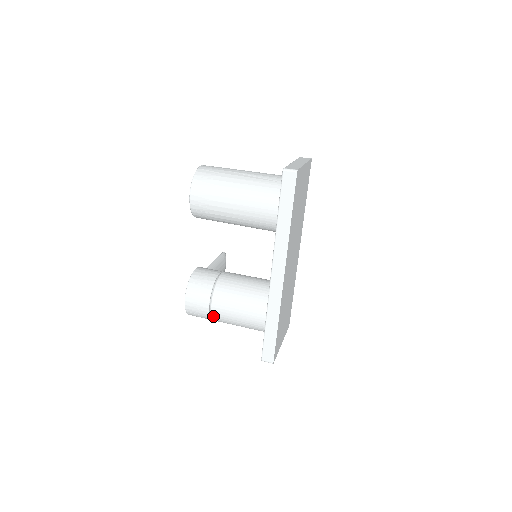
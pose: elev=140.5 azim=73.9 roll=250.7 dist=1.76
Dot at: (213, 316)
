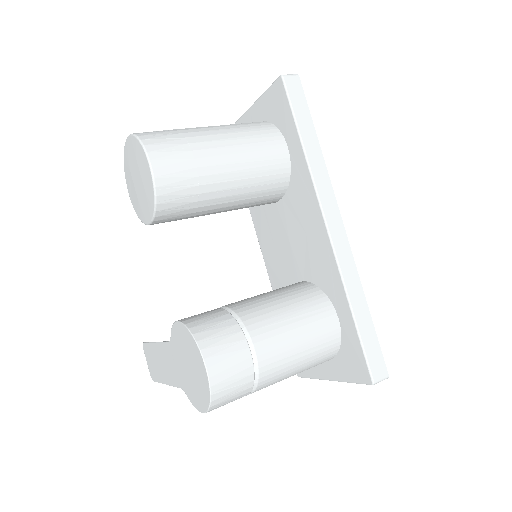
Dot at: (261, 371)
